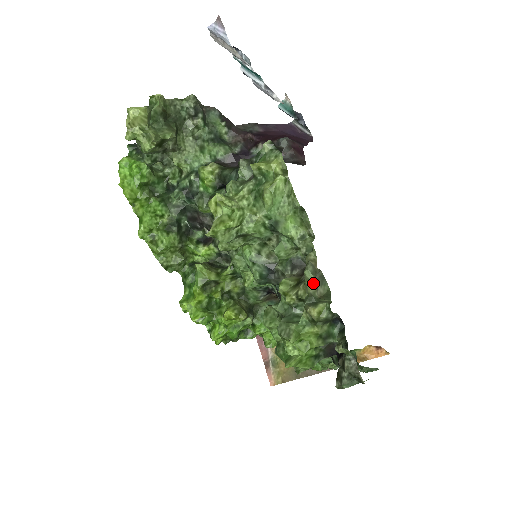
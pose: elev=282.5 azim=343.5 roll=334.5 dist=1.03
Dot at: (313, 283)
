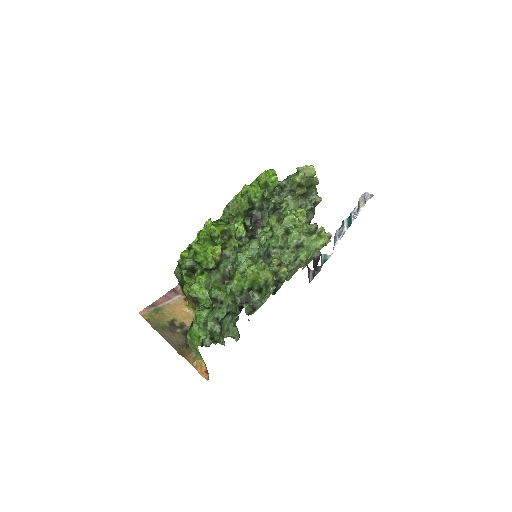
Dot at: (296, 265)
